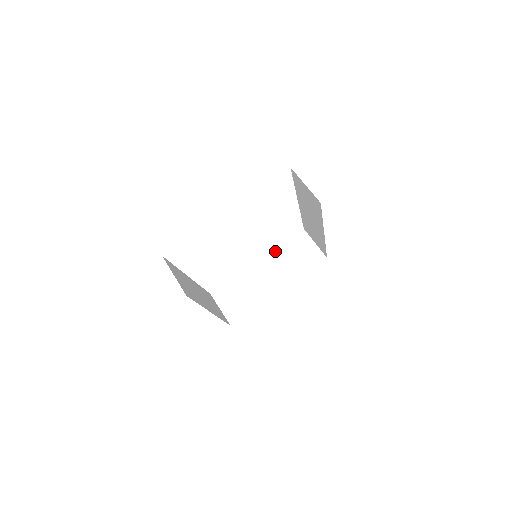
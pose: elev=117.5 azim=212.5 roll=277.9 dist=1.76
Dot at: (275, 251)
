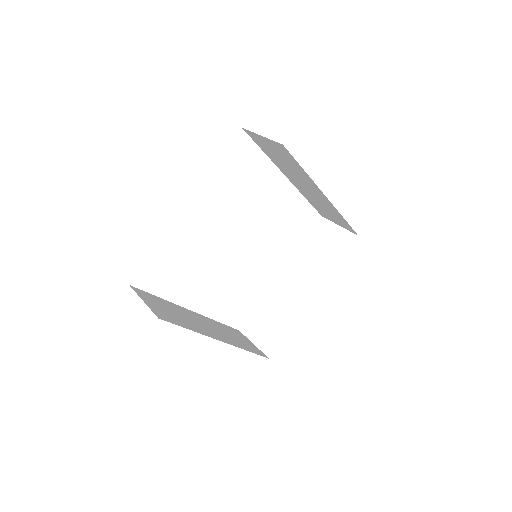
Dot at: (297, 254)
